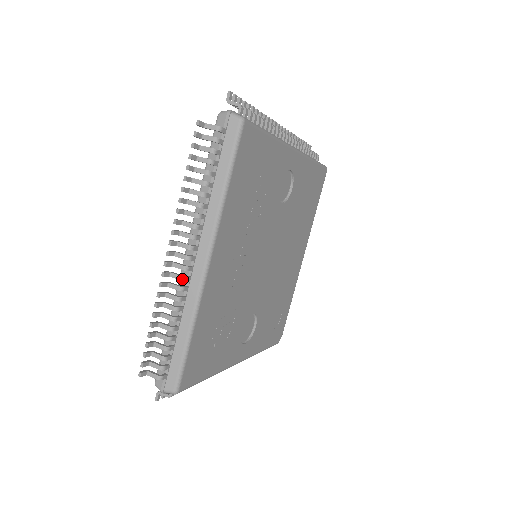
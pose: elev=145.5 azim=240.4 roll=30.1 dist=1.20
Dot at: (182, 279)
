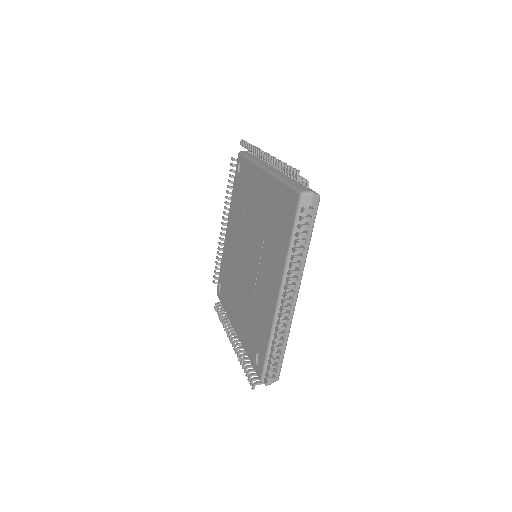
Dot at: occluded
